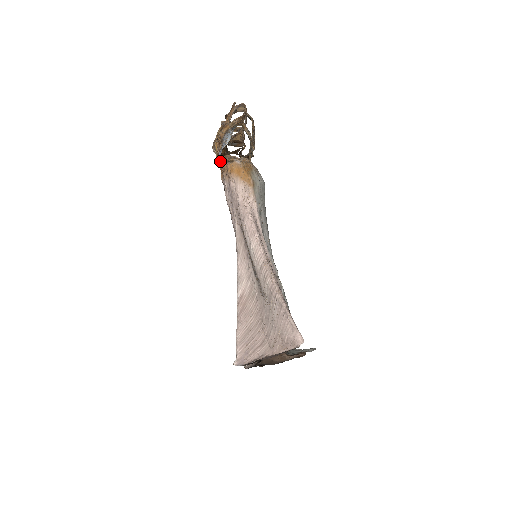
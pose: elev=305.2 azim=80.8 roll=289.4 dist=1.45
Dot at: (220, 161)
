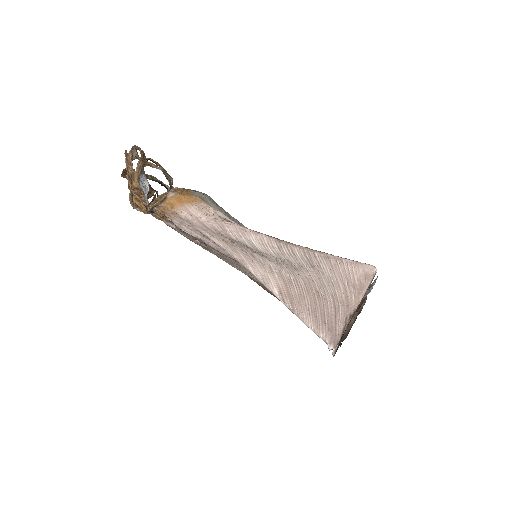
Dot at: (152, 210)
